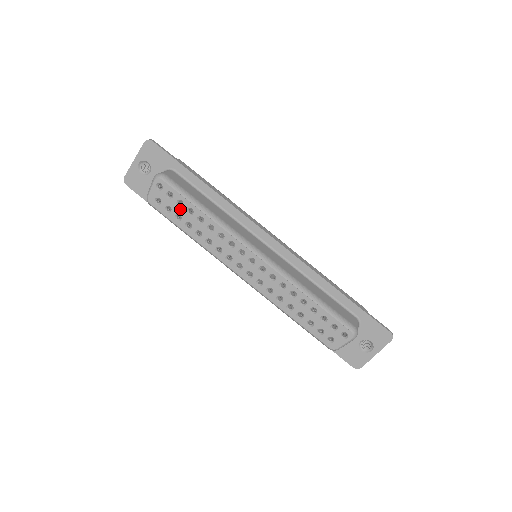
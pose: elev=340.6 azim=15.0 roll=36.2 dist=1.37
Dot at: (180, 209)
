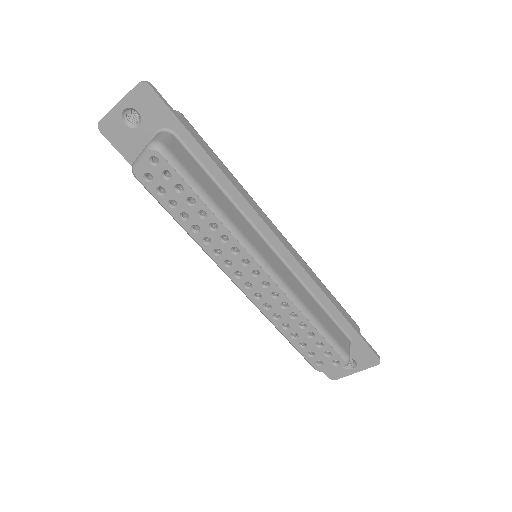
Dot at: (178, 195)
